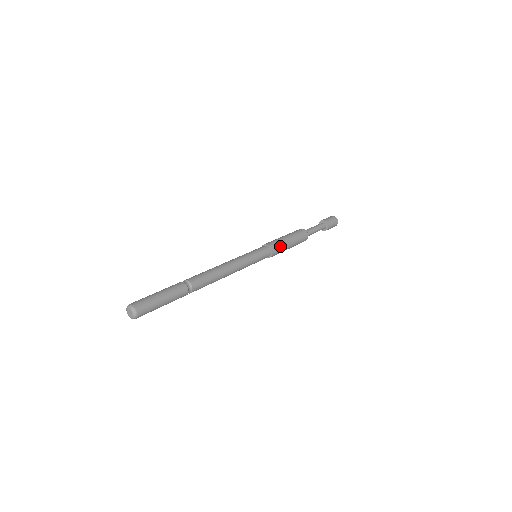
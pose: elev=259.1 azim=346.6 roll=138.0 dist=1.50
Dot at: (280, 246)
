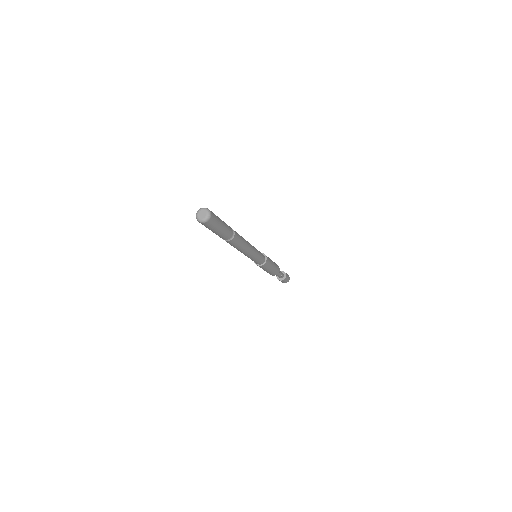
Dot at: occluded
